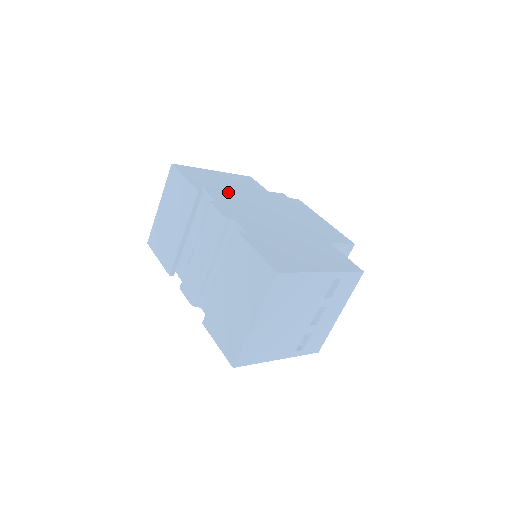
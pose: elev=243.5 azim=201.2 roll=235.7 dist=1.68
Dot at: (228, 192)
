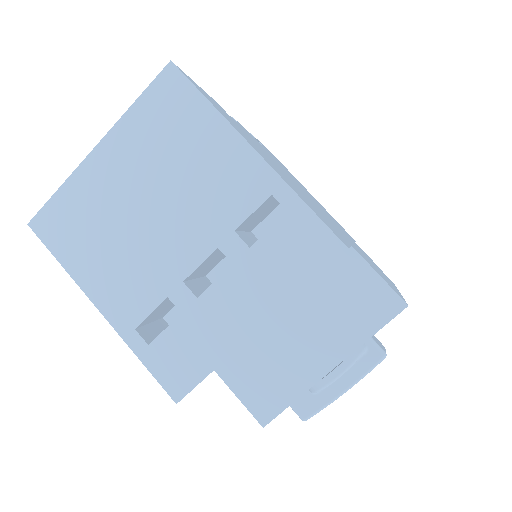
Dot at: occluded
